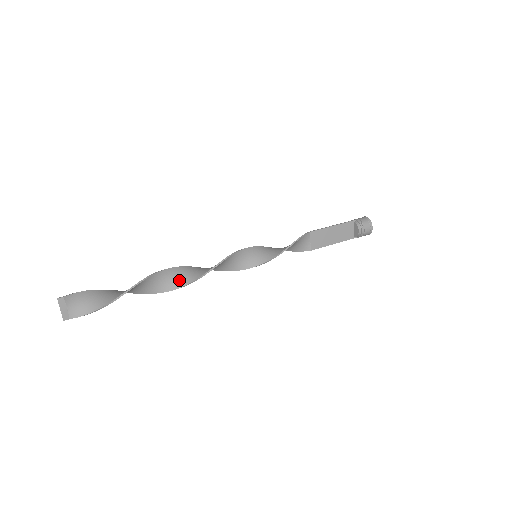
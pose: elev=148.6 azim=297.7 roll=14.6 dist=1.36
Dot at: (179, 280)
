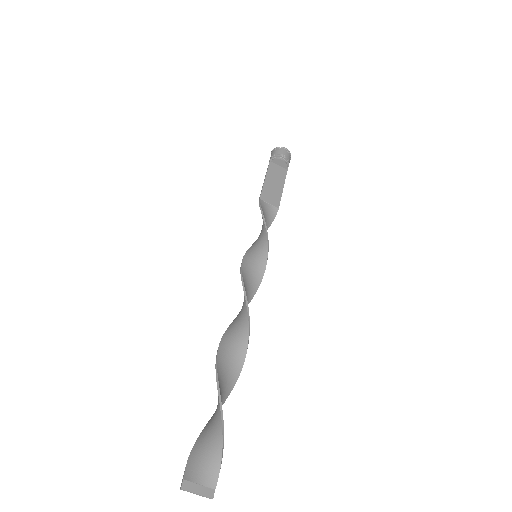
Dot at: (239, 340)
